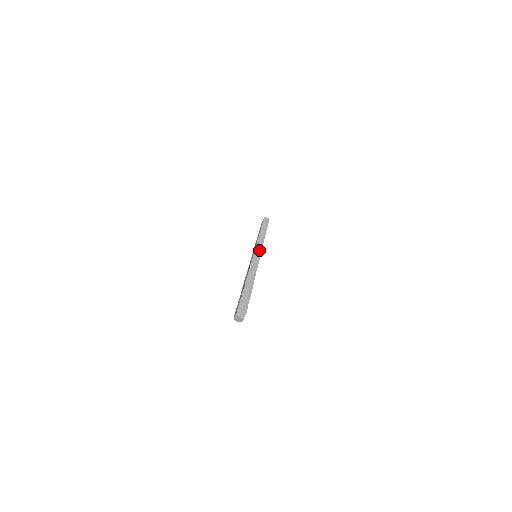
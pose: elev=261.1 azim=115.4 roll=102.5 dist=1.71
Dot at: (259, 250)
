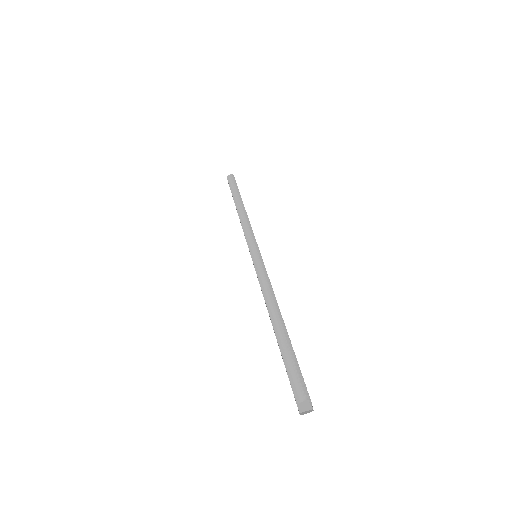
Dot at: (254, 246)
